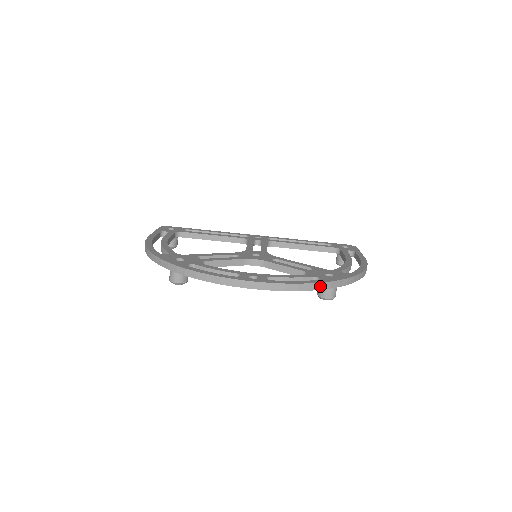
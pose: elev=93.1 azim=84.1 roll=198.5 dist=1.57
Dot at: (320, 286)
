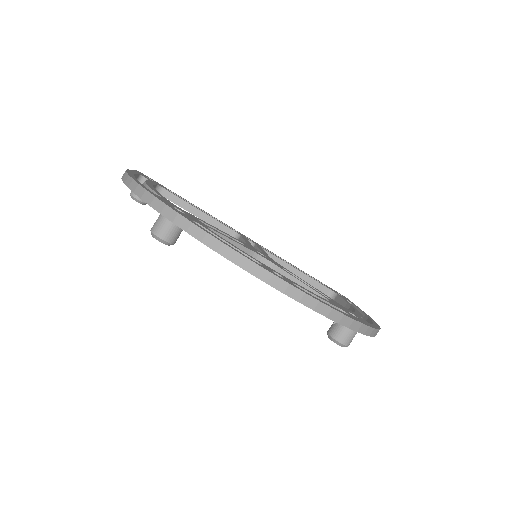
Dot at: (351, 323)
